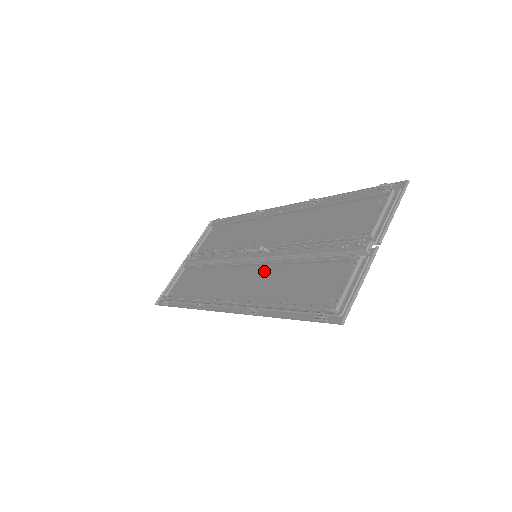
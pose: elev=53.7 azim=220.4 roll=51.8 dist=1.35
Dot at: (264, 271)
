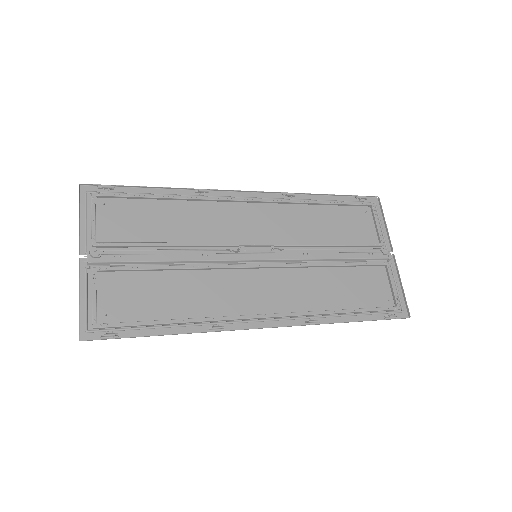
Dot at: (287, 275)
